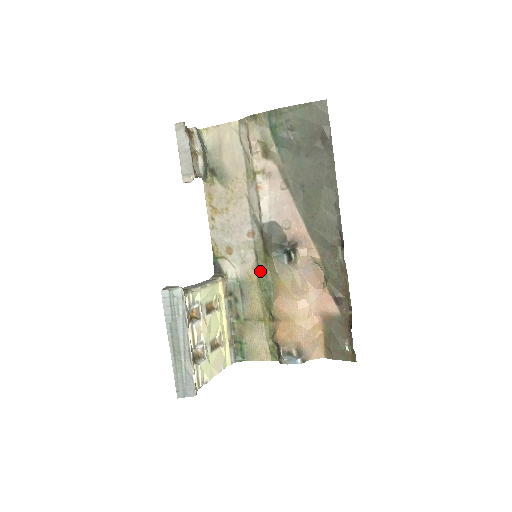
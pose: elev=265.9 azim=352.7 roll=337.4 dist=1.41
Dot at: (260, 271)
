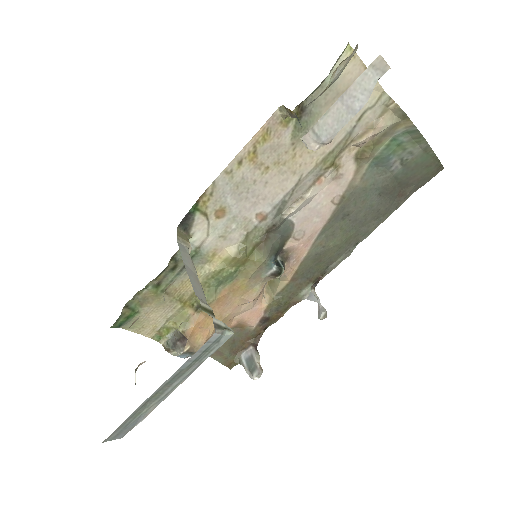
Dot at: (235, 262)
